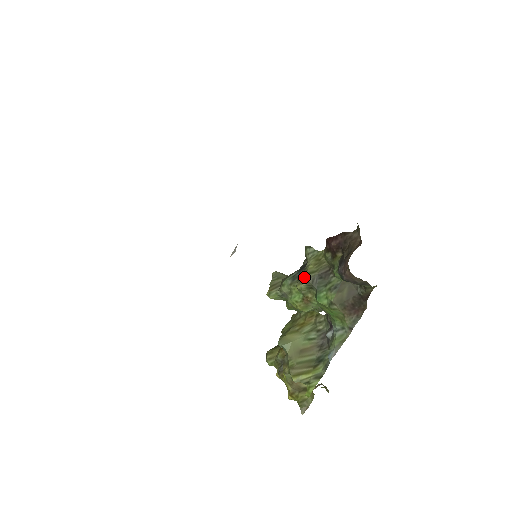
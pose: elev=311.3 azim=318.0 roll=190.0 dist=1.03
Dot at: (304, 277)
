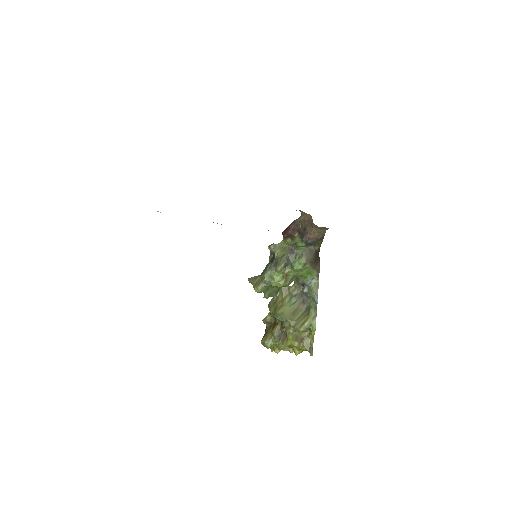
Dot at: (280, 261)
